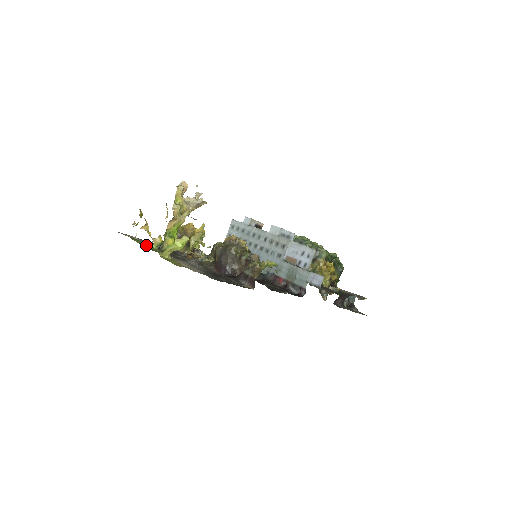
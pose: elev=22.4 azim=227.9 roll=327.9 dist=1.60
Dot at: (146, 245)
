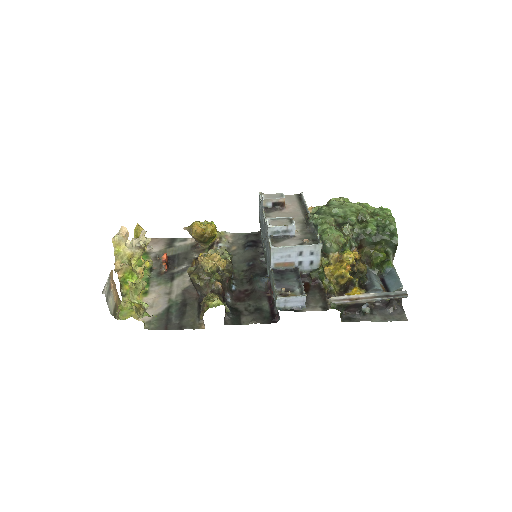
Dot at: occluded
